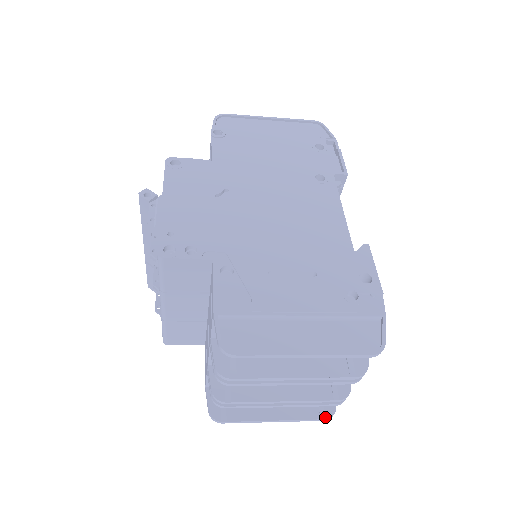
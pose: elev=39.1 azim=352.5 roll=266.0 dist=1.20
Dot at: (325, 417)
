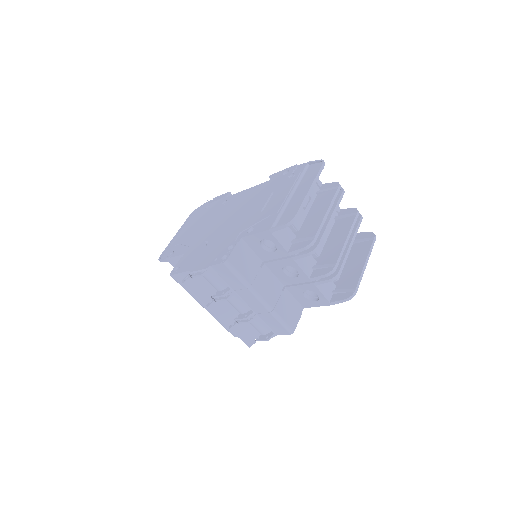
Dot at: (373, 237)
